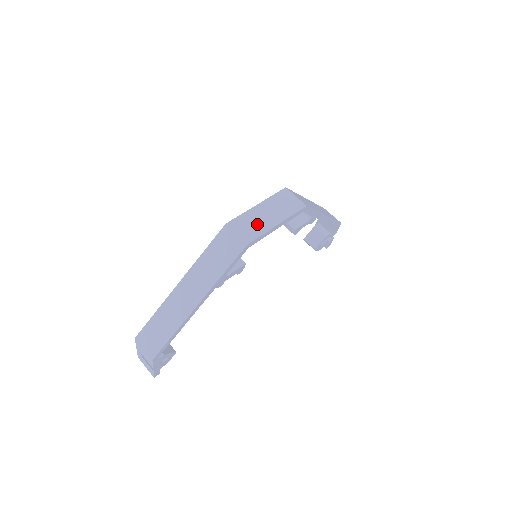
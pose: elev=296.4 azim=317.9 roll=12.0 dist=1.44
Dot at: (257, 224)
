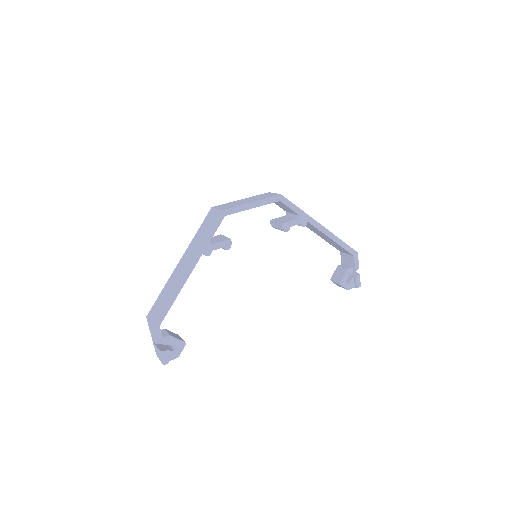
Dot at: (235, 204)
